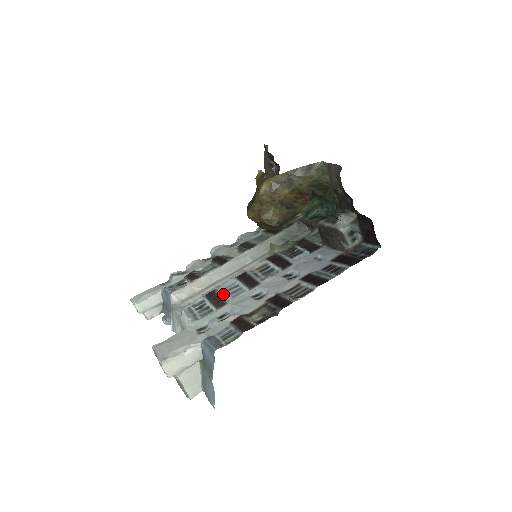
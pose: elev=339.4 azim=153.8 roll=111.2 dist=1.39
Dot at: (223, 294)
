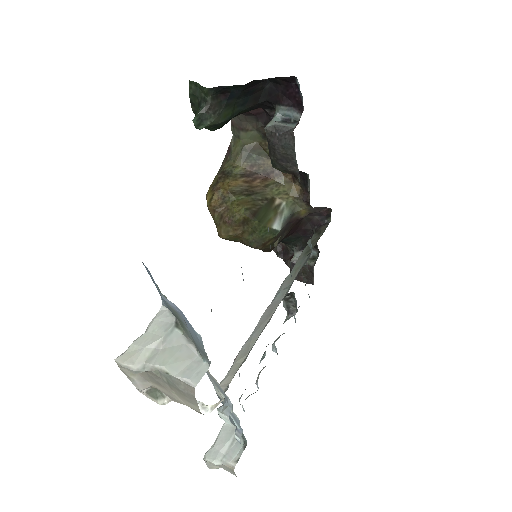
Dot at: occluded
